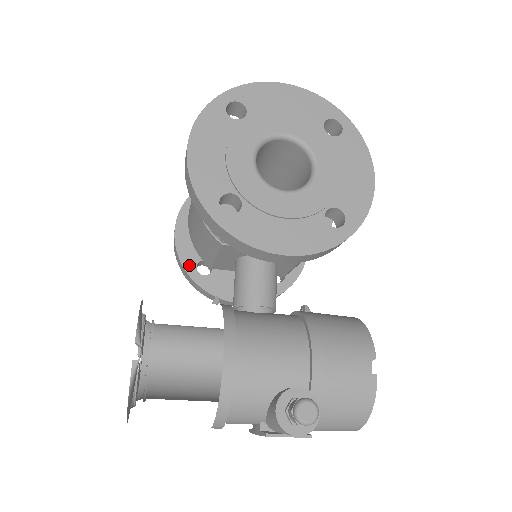
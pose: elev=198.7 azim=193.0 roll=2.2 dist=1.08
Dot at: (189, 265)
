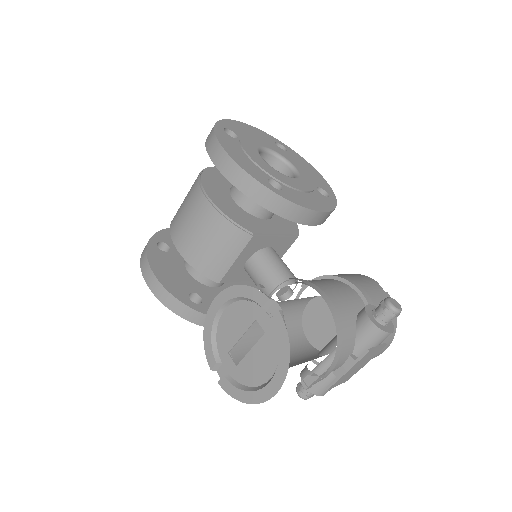
Dot at: (183, 299)
